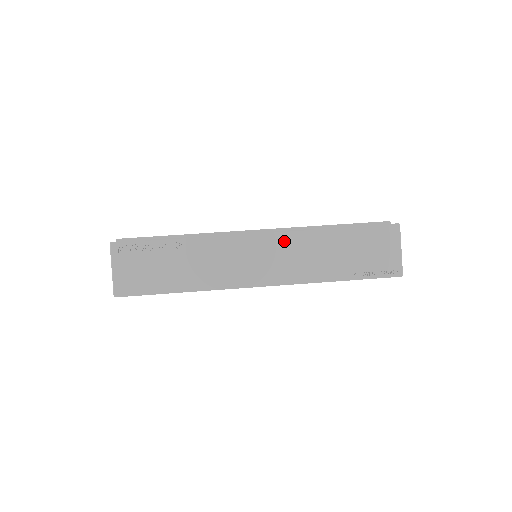
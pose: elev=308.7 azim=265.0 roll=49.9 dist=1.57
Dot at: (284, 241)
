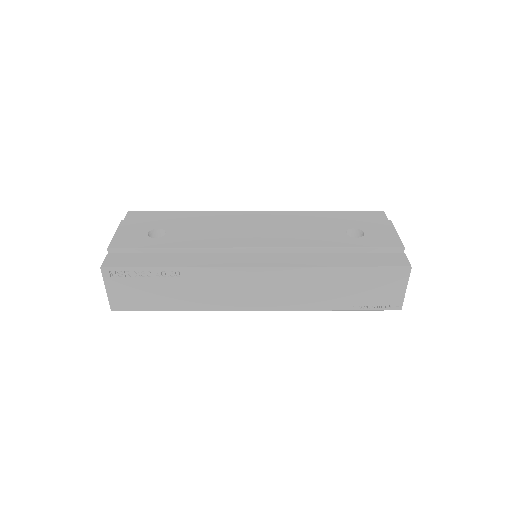
Dot at: (284, 276)
